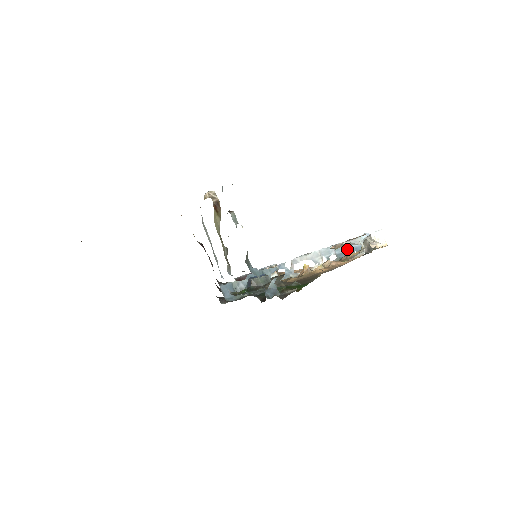
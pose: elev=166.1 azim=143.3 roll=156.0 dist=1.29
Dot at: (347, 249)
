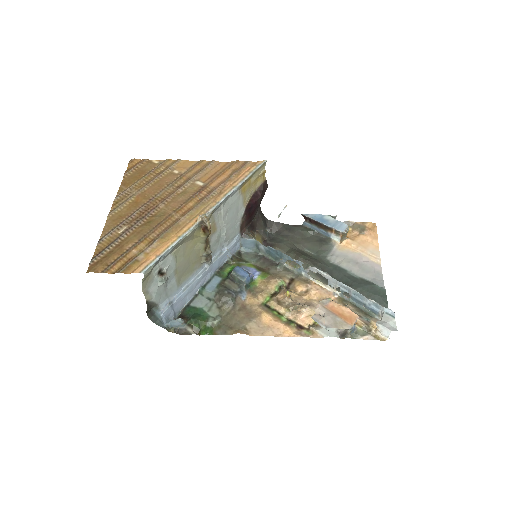
Dot at: (364, 302)
